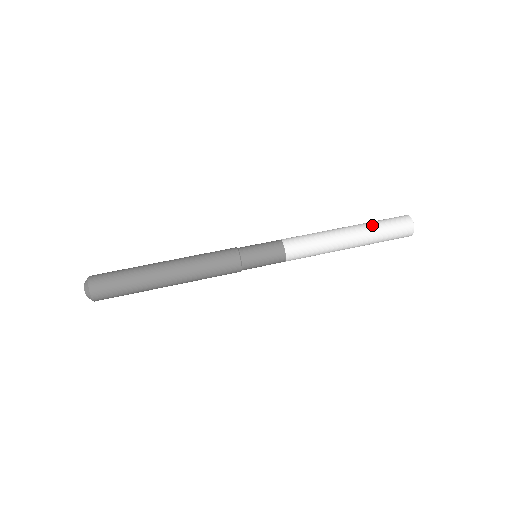
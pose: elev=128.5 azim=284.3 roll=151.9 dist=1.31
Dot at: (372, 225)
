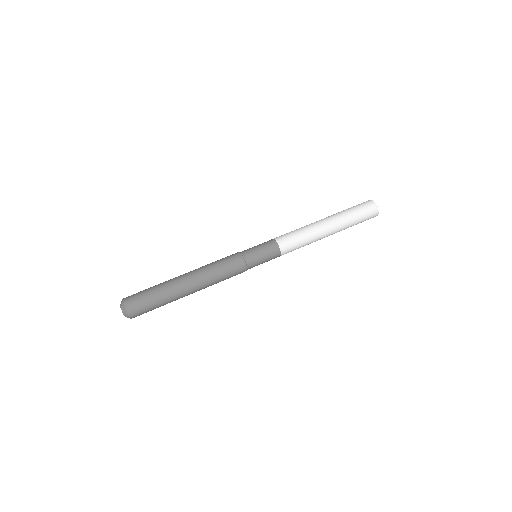
Dot at: (343, 212)
